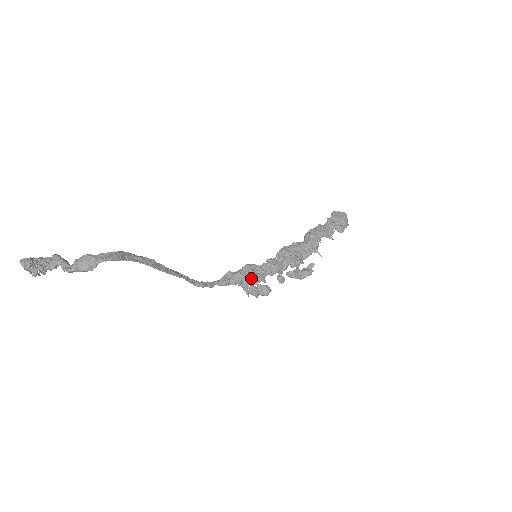
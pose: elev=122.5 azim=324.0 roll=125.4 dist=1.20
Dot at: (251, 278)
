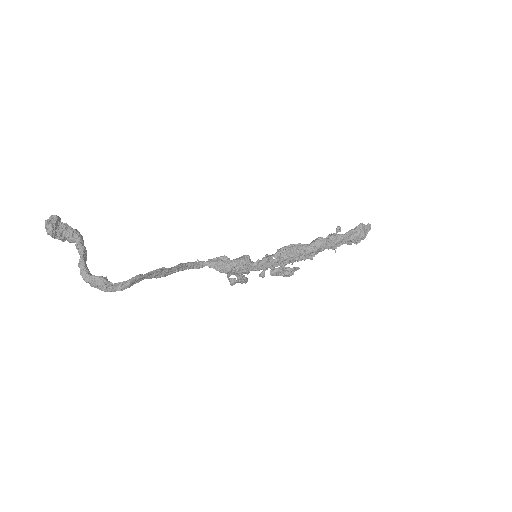
Dot at: (238, 273)
